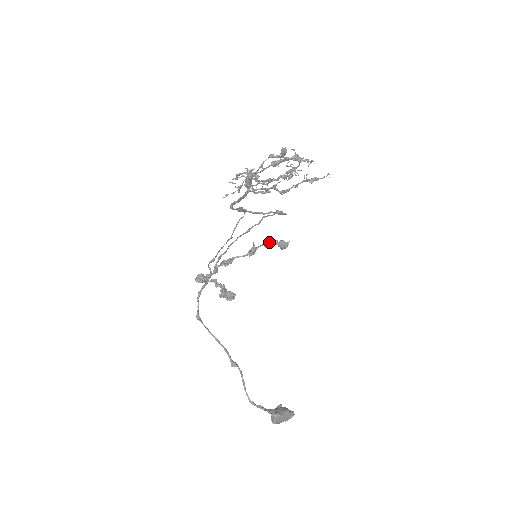
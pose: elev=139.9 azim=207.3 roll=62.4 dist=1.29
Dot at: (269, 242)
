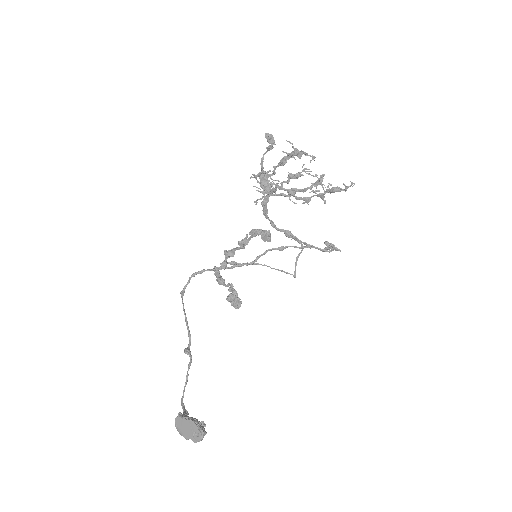
Dot at: (253, 230)
